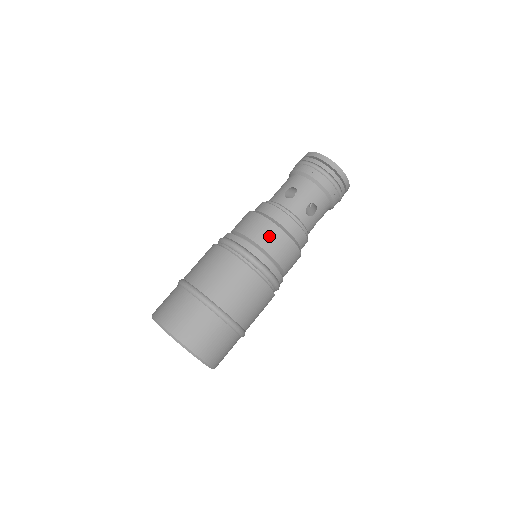
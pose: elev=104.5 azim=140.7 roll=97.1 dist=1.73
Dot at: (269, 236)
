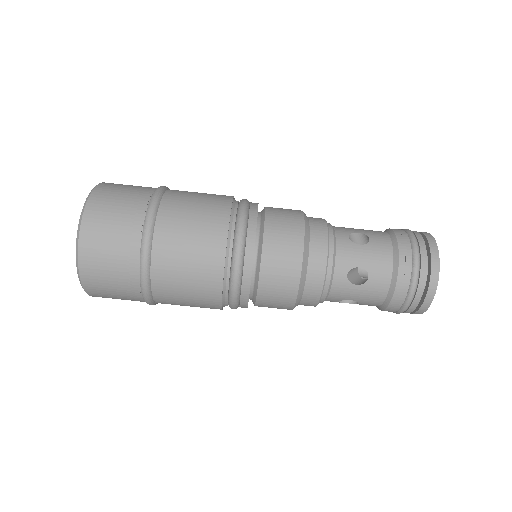
Dot at: (284, 241)
